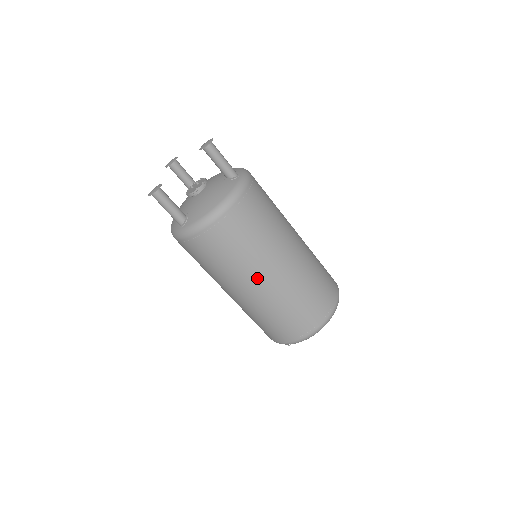
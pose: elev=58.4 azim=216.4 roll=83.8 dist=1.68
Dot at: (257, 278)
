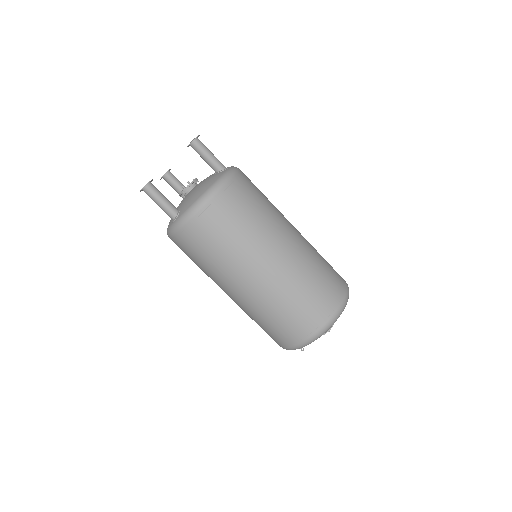
Dot at: (255, 265)
